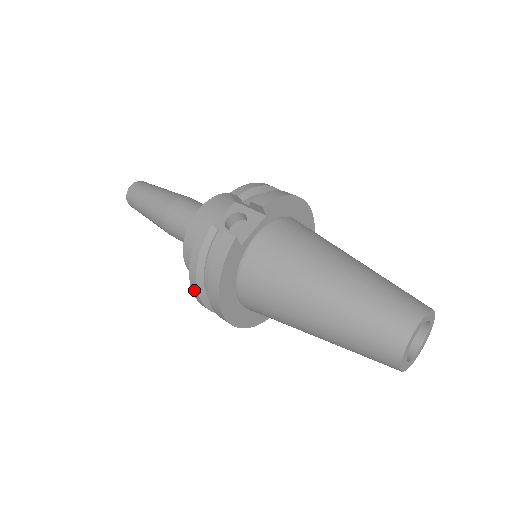
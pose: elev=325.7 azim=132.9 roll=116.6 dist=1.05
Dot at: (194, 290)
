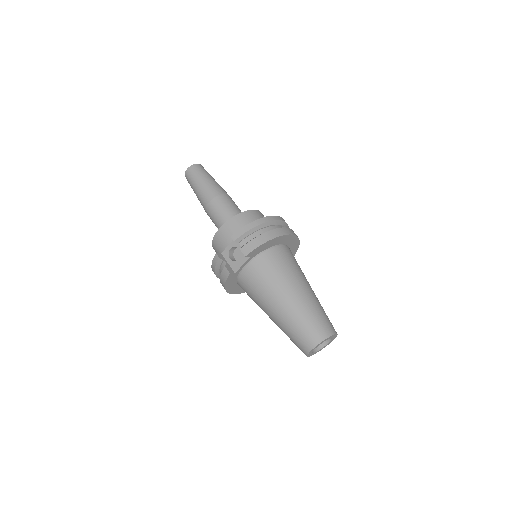
Dot at: occluded
